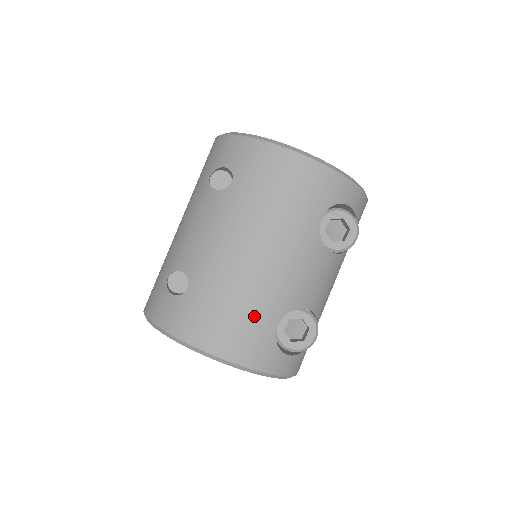
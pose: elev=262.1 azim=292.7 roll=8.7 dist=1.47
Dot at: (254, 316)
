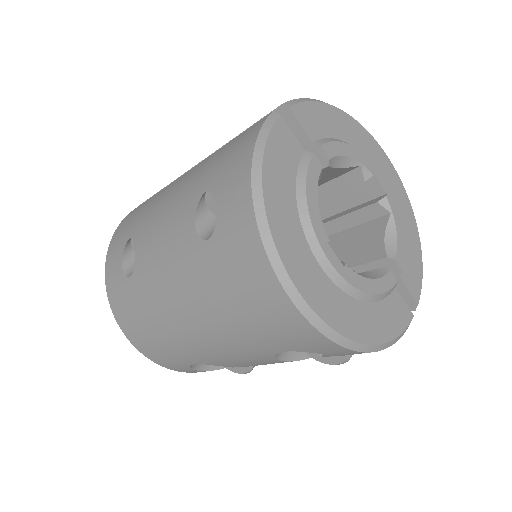
Dot at: (171, 350)
